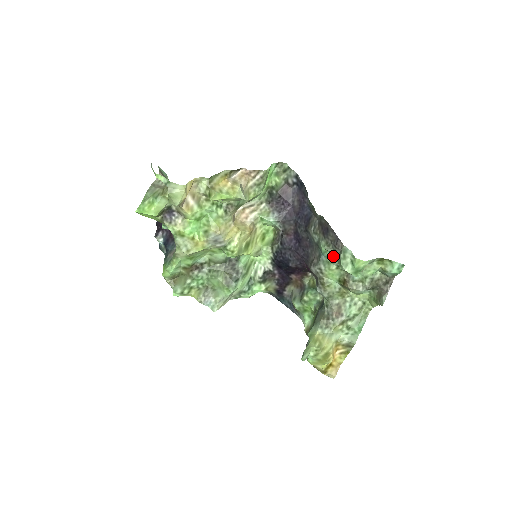
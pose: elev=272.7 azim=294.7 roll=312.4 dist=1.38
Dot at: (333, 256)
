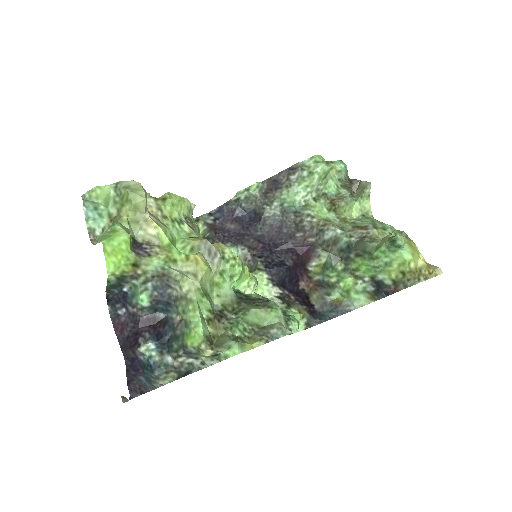
Dot at: (302, 194)
